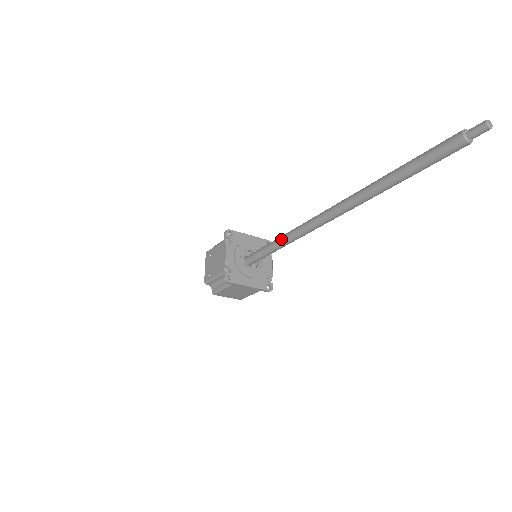
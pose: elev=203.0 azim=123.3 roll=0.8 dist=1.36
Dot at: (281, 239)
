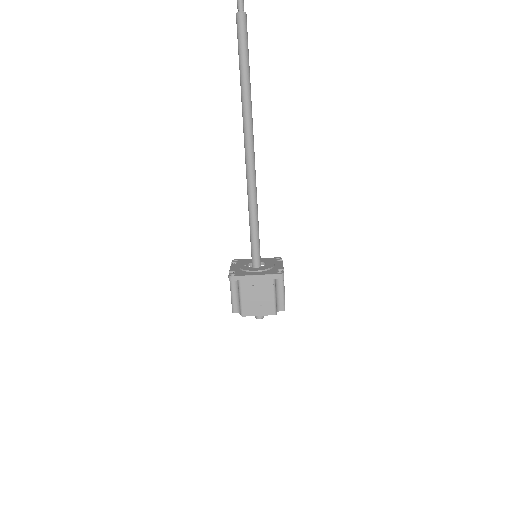
Dot at: occluded
